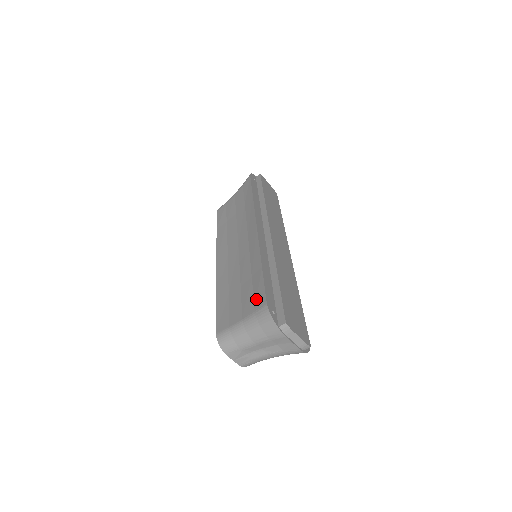
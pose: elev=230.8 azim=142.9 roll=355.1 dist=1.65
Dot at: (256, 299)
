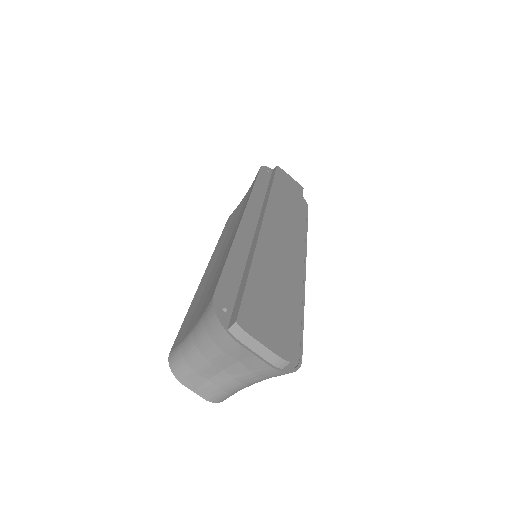
Dot at: (210, 296)
